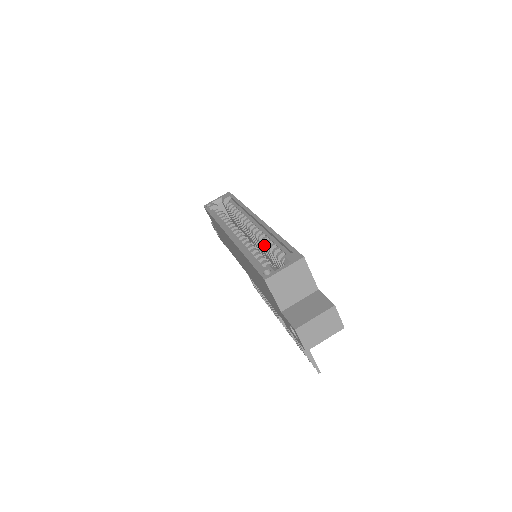
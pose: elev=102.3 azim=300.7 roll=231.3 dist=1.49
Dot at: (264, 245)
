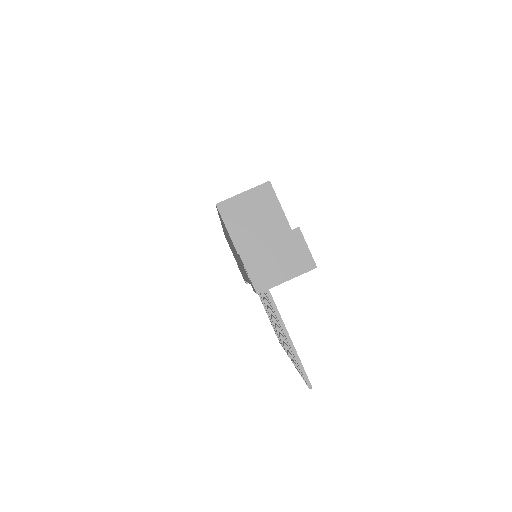
Dot at: occluded
